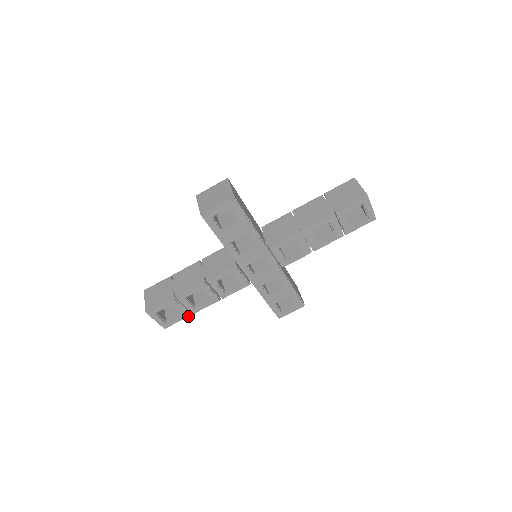
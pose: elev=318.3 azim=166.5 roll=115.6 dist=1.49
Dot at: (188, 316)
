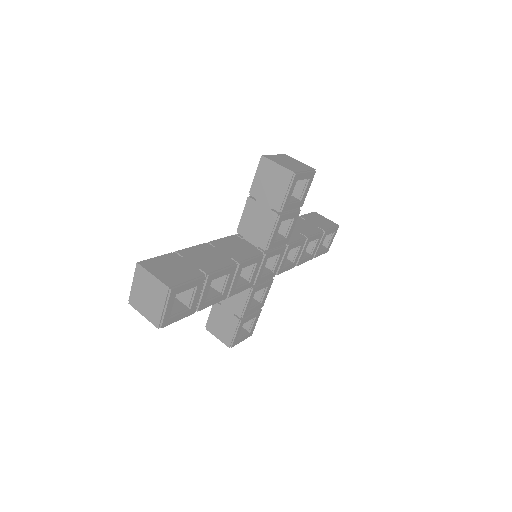
Dot at: (192, 313)
